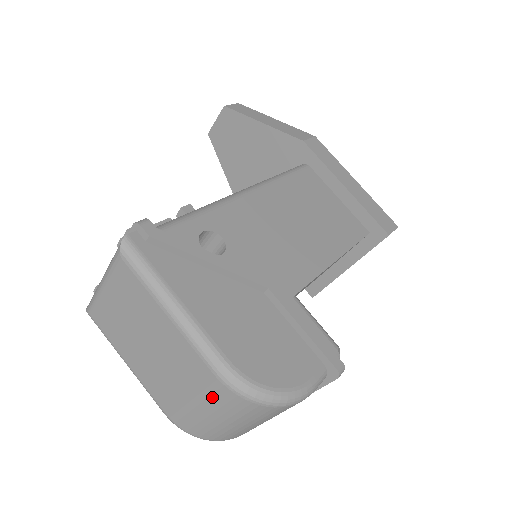
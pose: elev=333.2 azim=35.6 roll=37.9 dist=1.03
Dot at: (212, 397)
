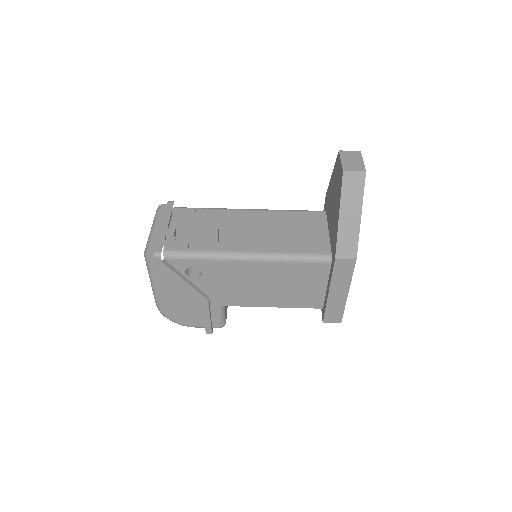
Dot at: occluded
